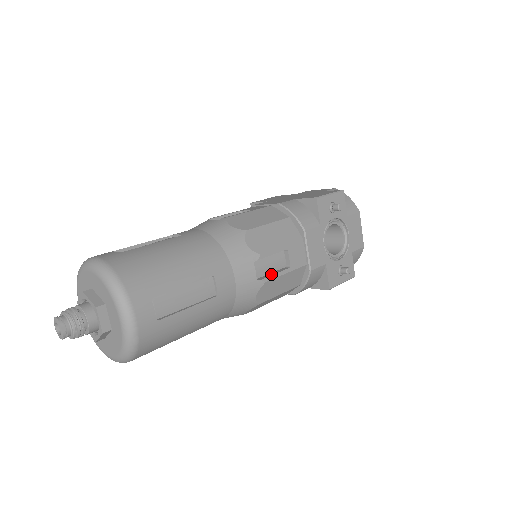
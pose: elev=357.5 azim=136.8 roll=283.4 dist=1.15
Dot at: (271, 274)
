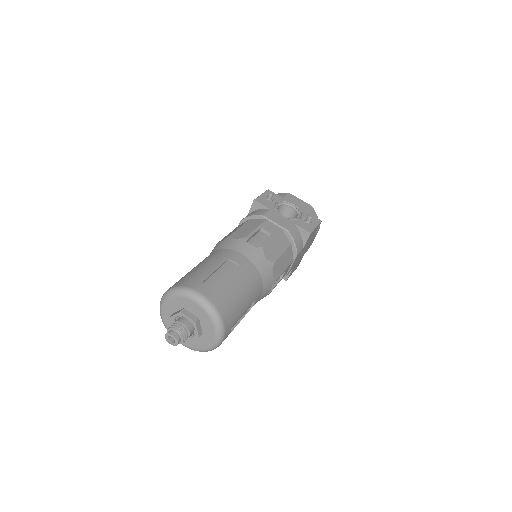
Dot at: (263, 243)
